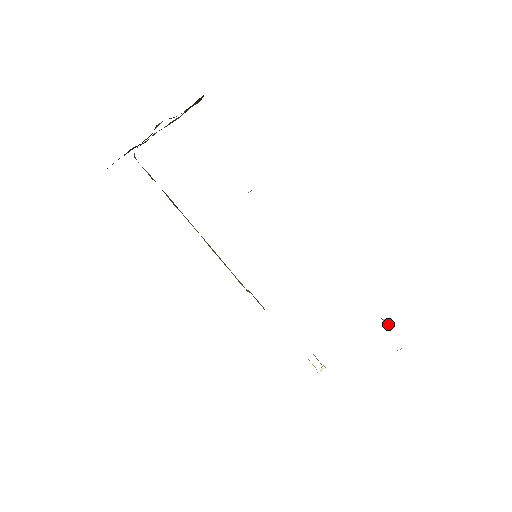
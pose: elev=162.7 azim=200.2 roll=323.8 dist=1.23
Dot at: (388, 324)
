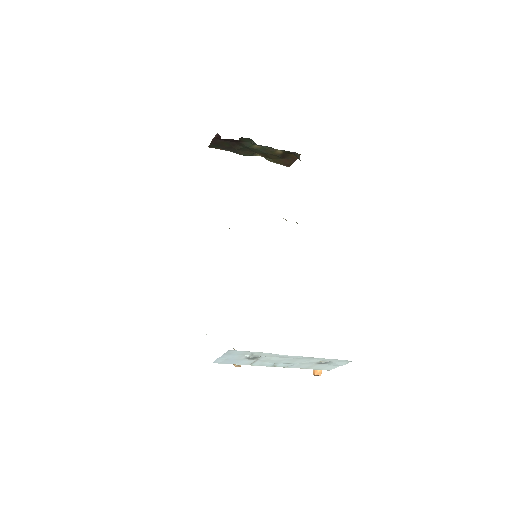
Dot at: (316, 372)
